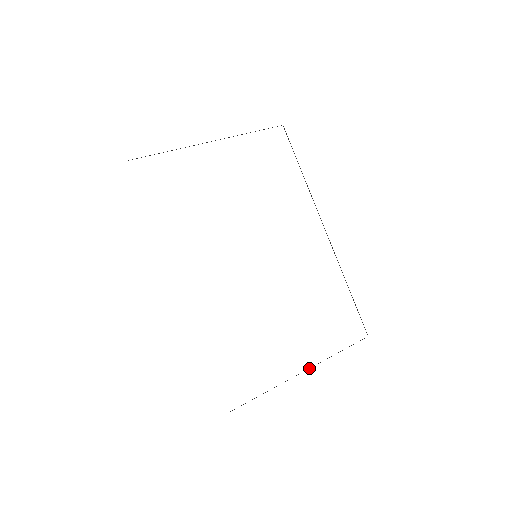
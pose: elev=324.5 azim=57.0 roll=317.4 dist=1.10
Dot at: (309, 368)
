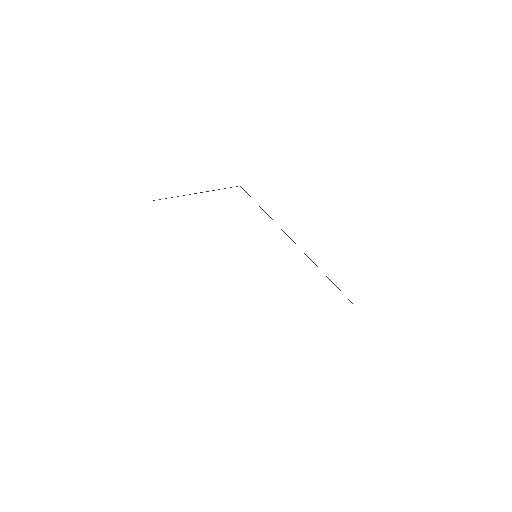
Dot at: occluded
